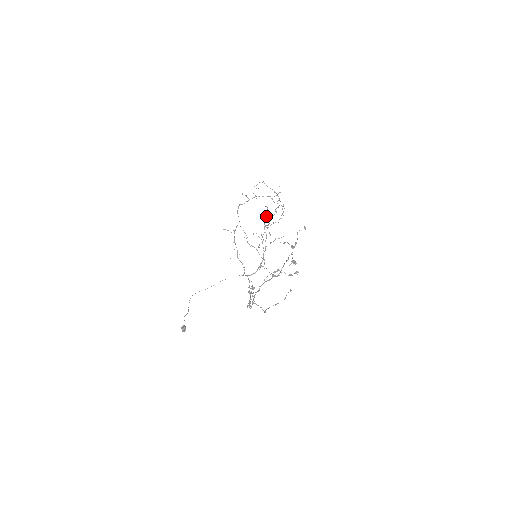
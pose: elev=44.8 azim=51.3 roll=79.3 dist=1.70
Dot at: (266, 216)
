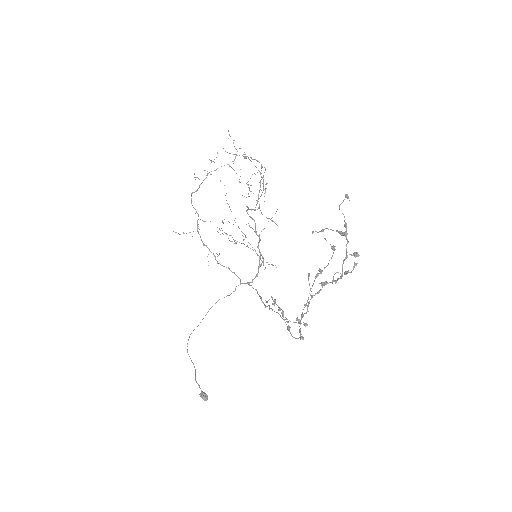
Dot at: (248, 196)
